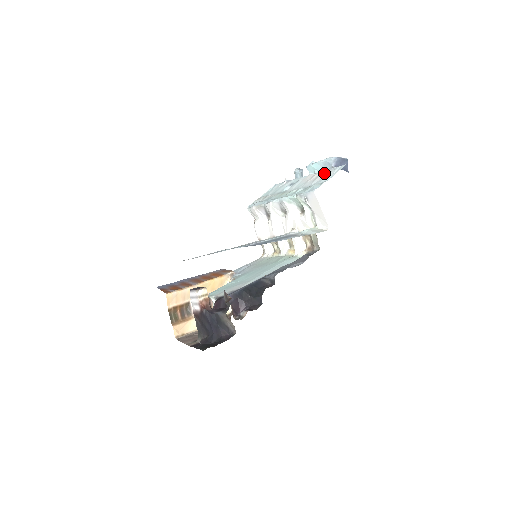
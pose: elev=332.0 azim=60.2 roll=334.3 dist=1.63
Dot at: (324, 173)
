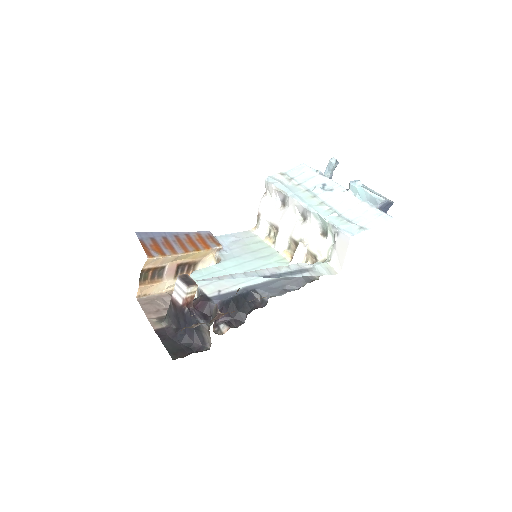
Dot at: (366, 209)
